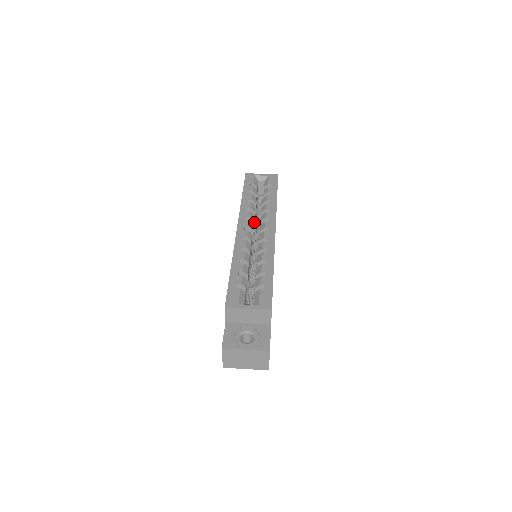
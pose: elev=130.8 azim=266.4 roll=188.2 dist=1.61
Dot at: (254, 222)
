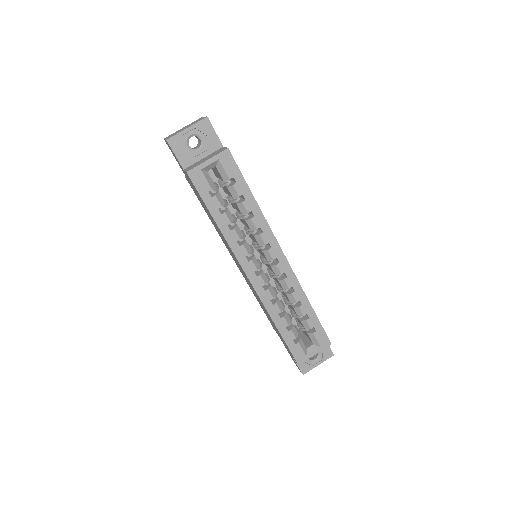
Dot at: occluded
